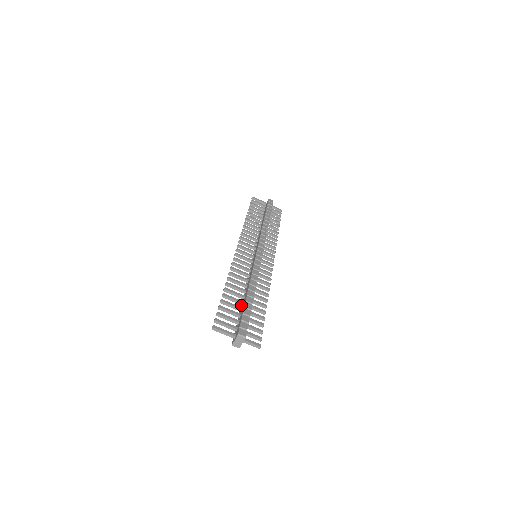
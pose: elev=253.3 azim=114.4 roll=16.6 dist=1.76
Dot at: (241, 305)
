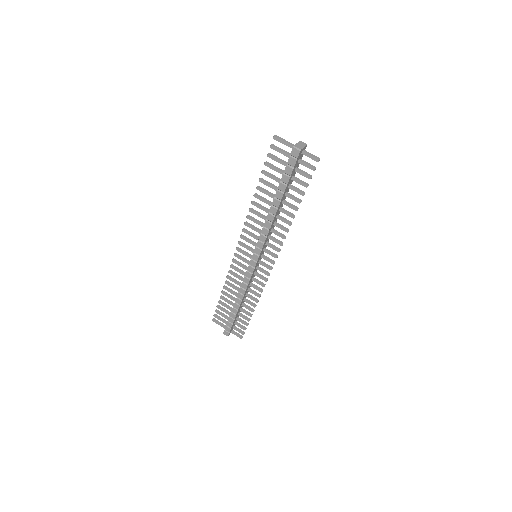
Dot at: (275, 195)
